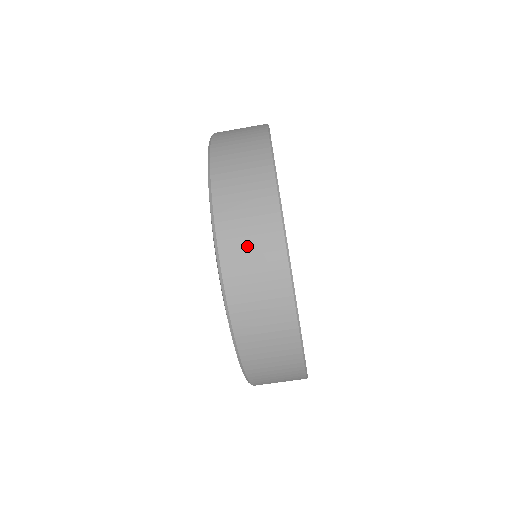
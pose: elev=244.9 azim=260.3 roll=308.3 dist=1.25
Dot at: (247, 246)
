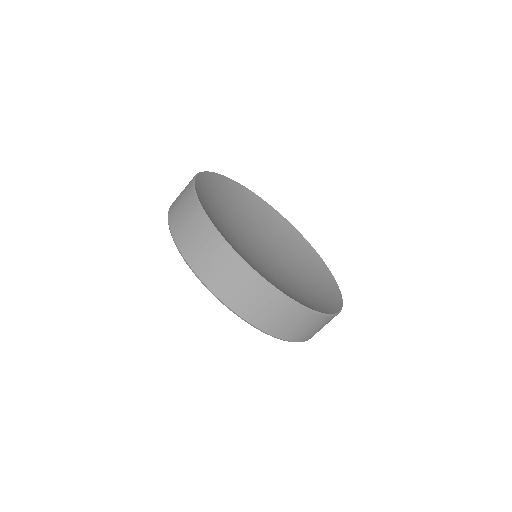
Dot at: (236, 289)
